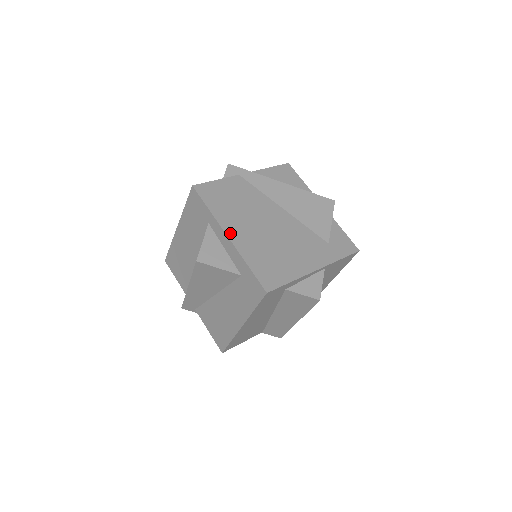
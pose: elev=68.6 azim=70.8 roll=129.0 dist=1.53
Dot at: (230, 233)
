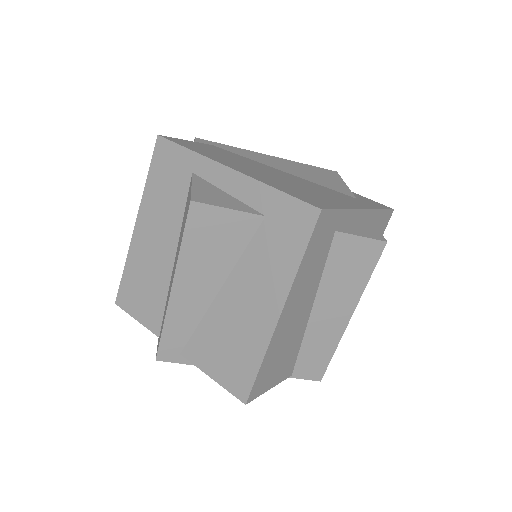
Dot at: (231, 167)
